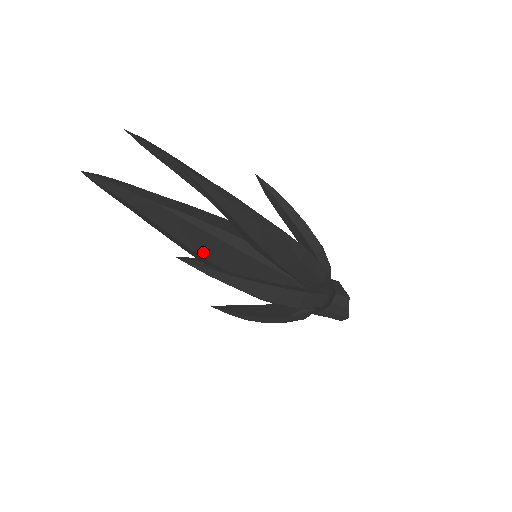
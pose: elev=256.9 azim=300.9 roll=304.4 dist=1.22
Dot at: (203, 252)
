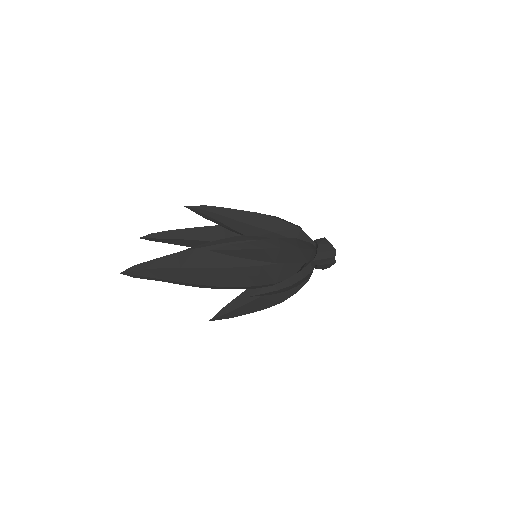
Dot at: (222, 264)
